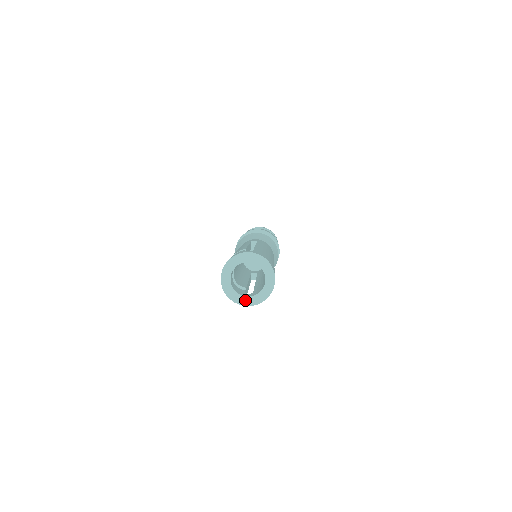
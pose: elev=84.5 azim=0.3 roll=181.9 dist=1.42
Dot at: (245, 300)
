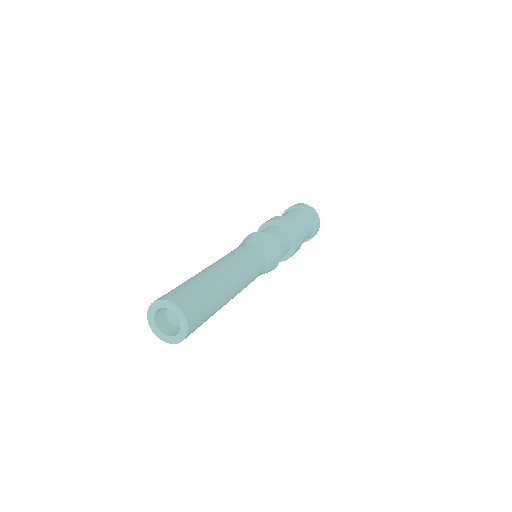
Dot at: (176, 339)
